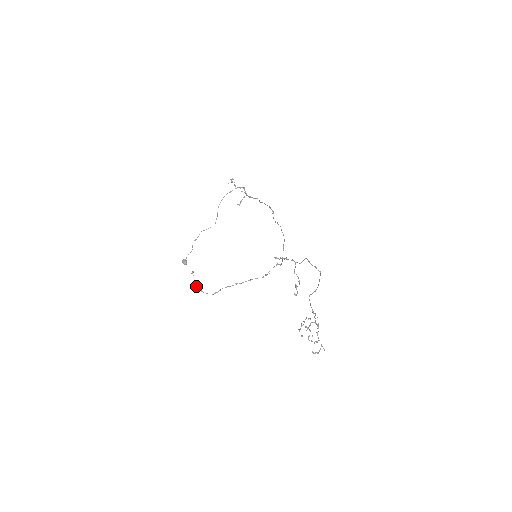
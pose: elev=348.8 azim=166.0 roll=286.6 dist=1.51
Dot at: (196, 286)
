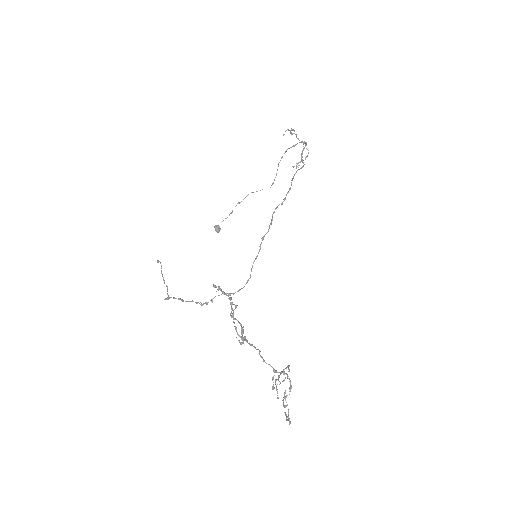
Dot at: (163, 279)
